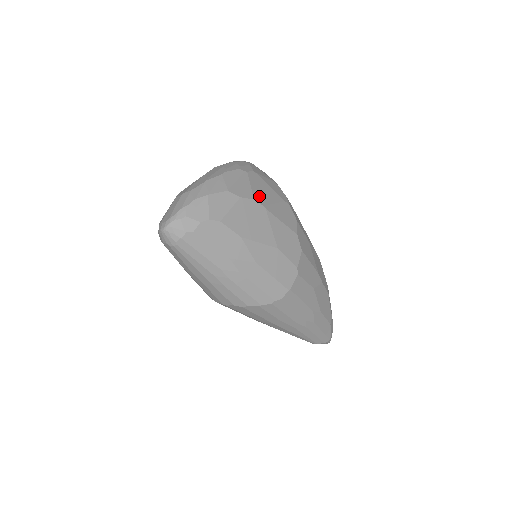
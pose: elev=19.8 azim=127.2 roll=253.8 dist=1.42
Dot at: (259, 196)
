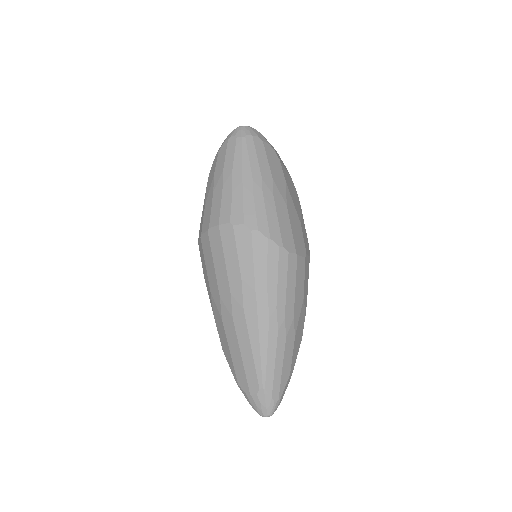
Dot at: occluded
